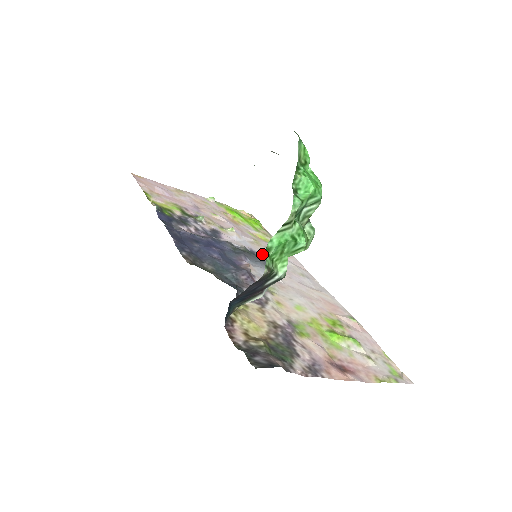
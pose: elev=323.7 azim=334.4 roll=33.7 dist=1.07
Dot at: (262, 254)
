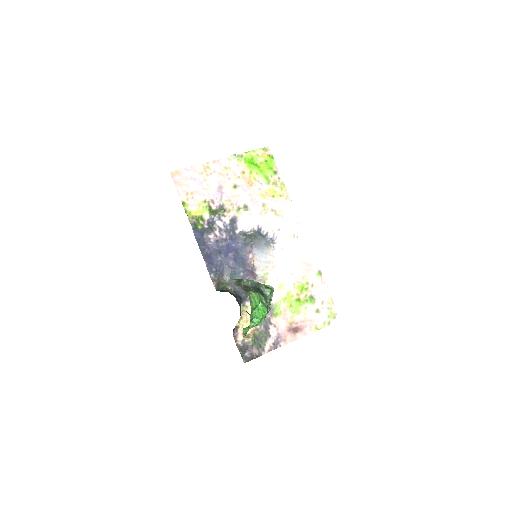
Dot at: (266, 227)
